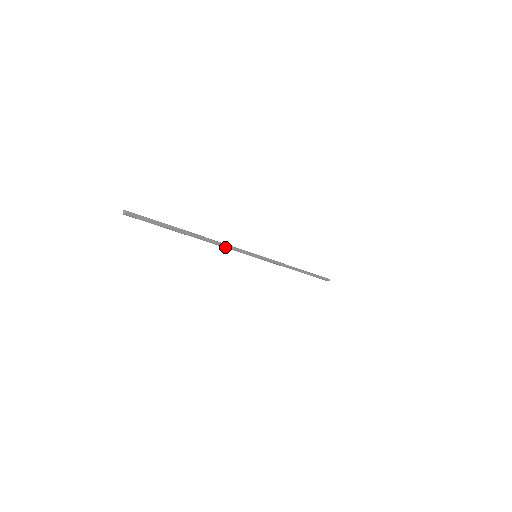
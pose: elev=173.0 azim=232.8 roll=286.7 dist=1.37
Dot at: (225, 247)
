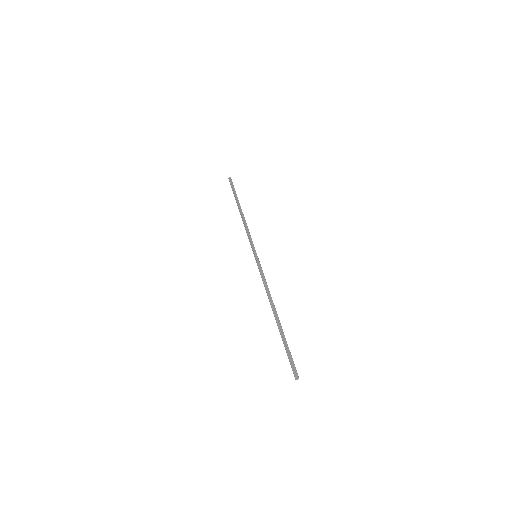
Dot at: (246, 230)
